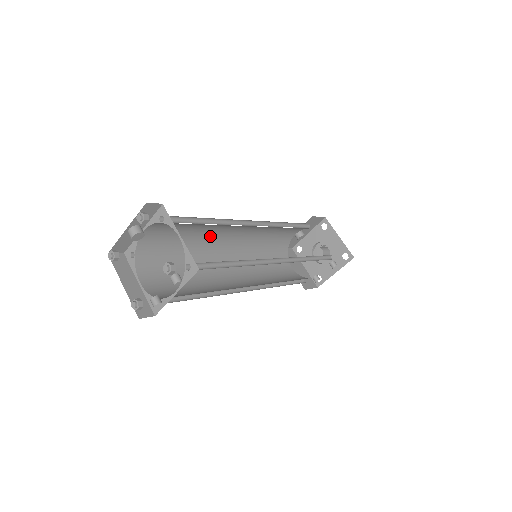
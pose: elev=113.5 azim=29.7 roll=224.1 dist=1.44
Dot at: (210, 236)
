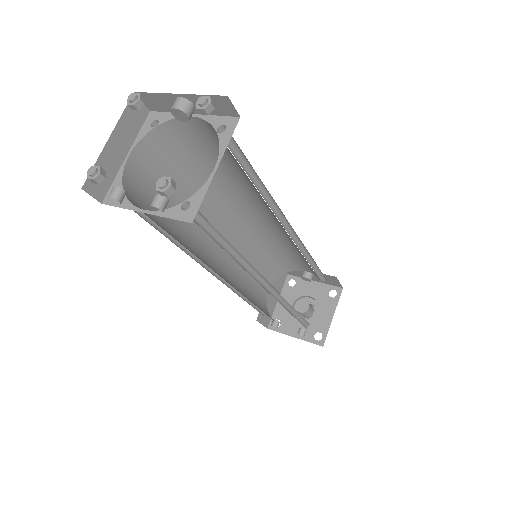
Dot at: (242, 193)
